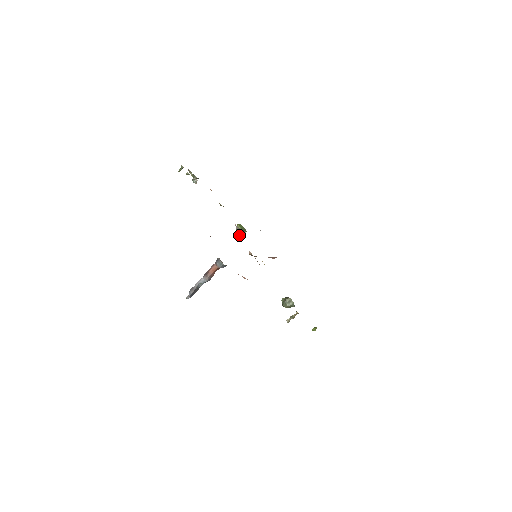
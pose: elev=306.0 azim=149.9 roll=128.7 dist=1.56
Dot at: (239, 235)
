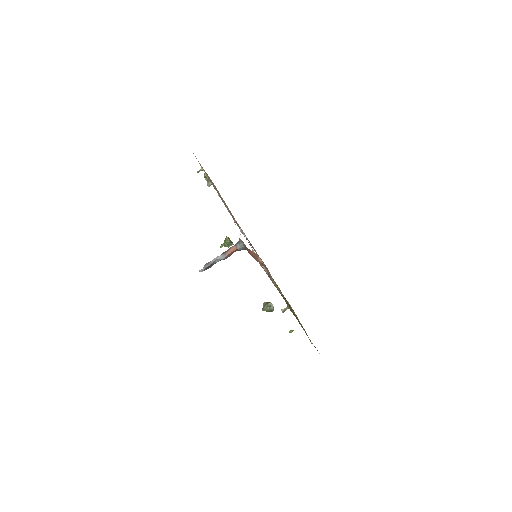
Dot at: (225, 246)
